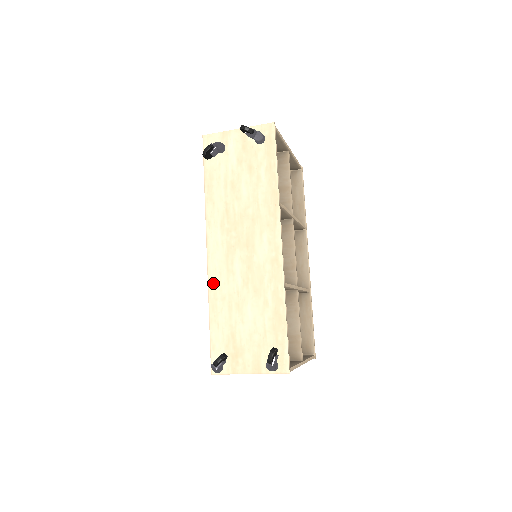
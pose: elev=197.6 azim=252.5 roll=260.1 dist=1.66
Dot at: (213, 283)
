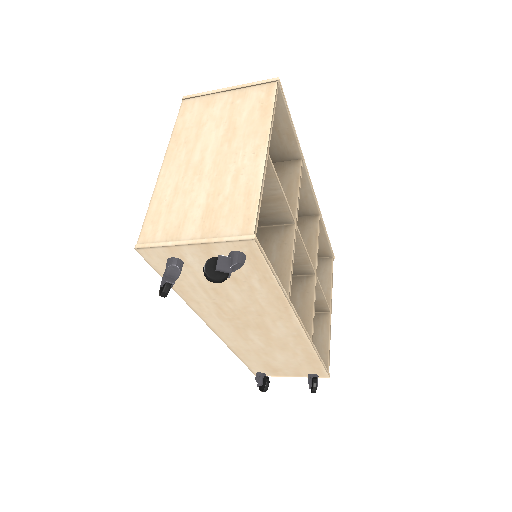
Dot at: (231, 344)
